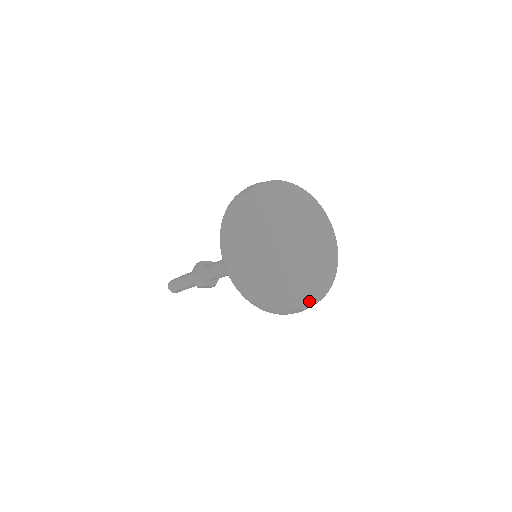
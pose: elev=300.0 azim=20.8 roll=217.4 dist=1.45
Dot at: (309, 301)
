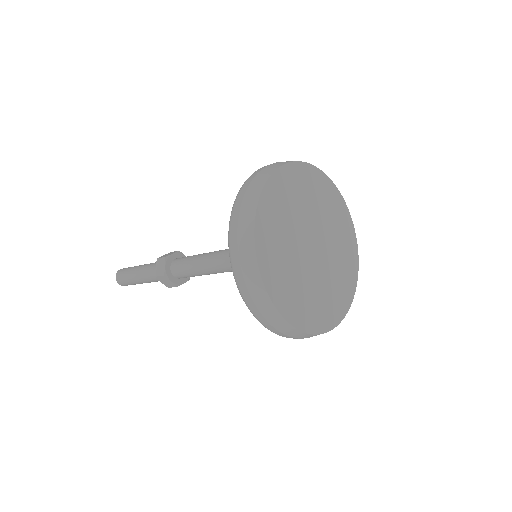
Dot at: (346, 305)
